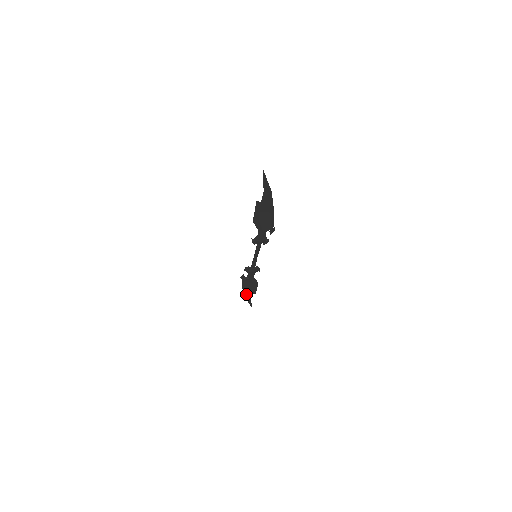
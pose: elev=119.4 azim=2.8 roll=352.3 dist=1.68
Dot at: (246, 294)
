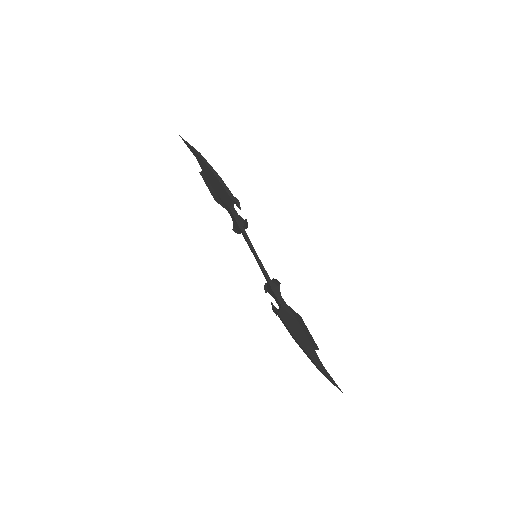
Dot at: (307, 353)
